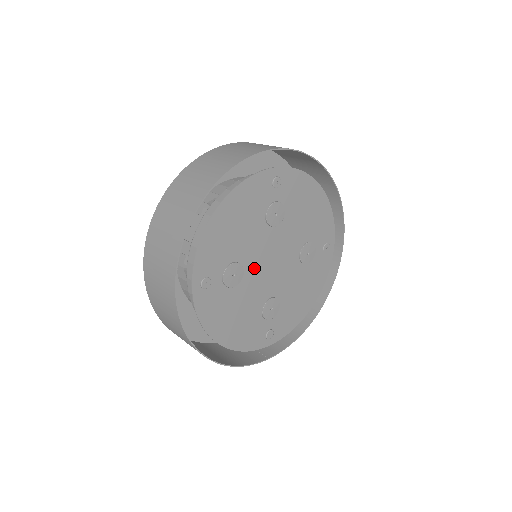
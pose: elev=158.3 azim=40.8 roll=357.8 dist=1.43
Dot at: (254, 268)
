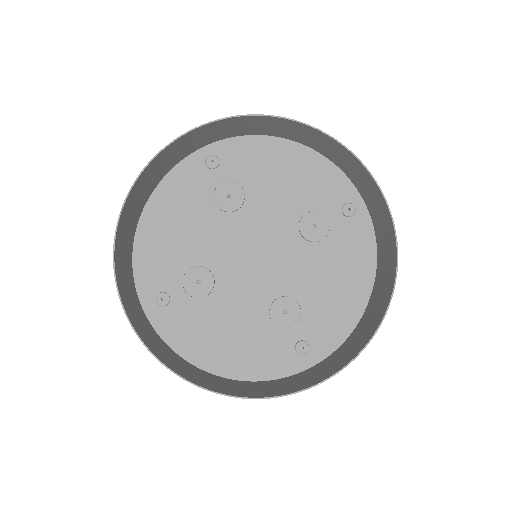
Dot at: (229, 267)
